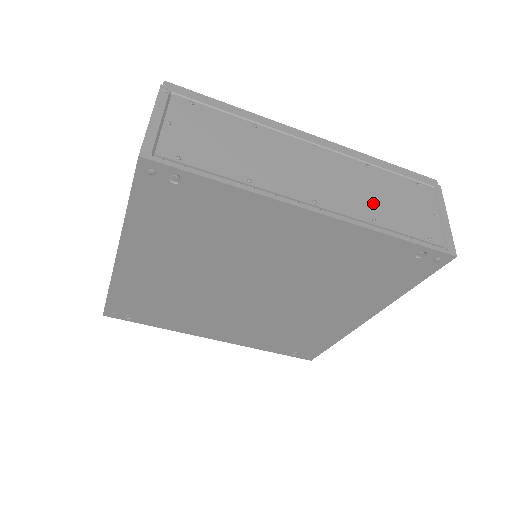
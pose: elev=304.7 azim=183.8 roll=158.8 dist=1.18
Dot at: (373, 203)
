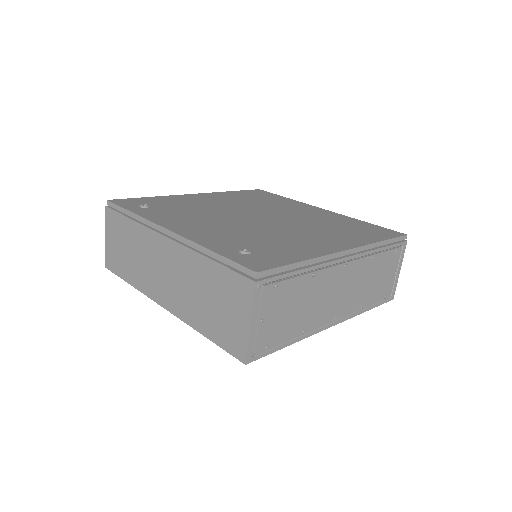
Dot at: (365, 292)
